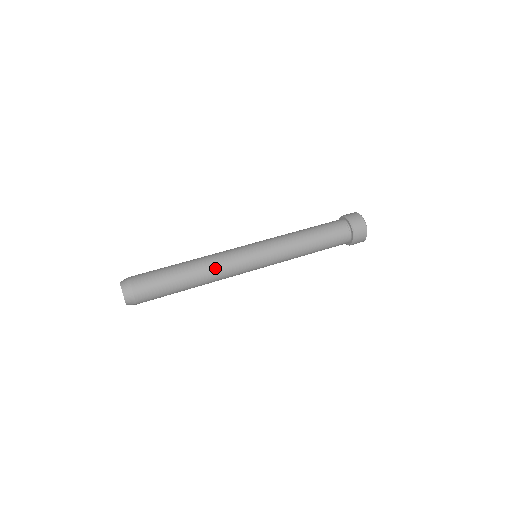
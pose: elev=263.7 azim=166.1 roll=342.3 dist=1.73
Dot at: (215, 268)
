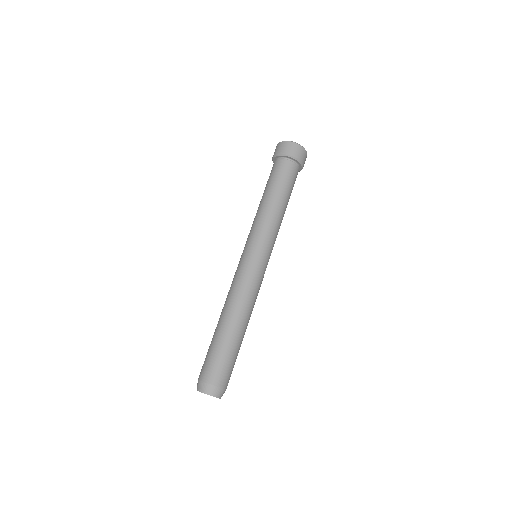
Dot at: (248, 301)
